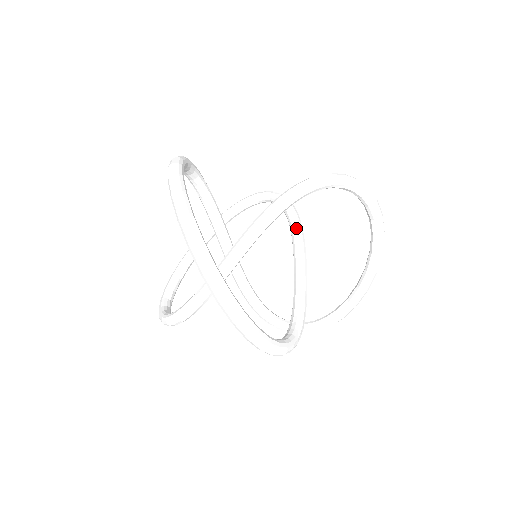
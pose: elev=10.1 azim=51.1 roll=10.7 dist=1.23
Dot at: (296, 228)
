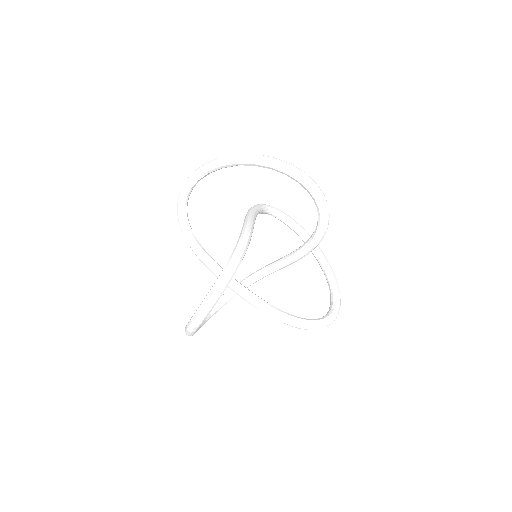
Dot at: (301, 256)
